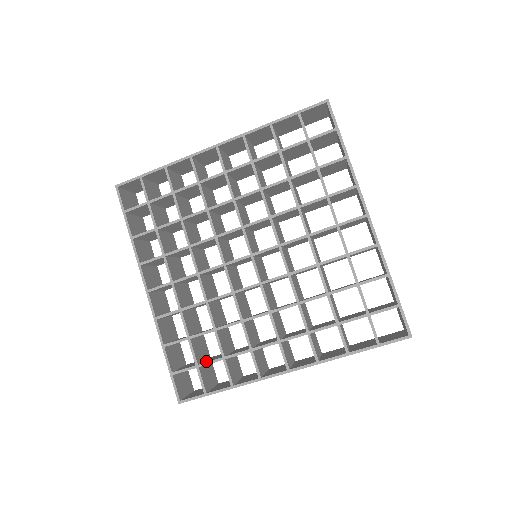
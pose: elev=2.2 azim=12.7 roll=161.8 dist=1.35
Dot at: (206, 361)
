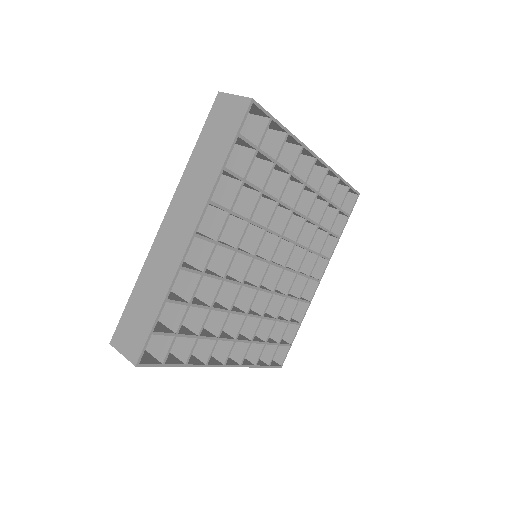
Dot at: (277, 336)
